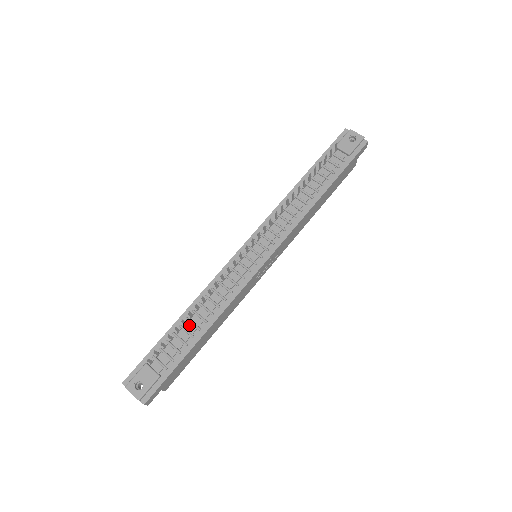
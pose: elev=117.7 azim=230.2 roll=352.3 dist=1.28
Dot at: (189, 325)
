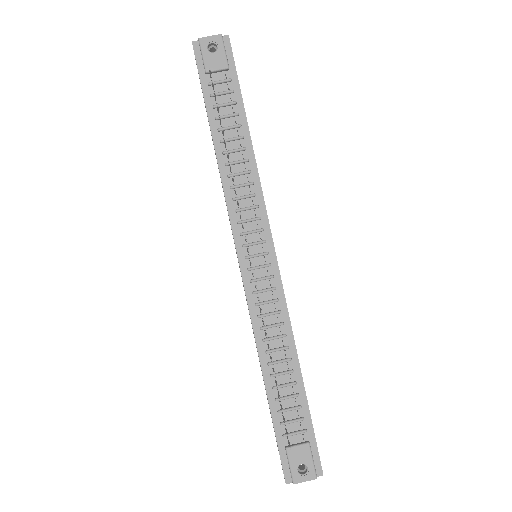
Dot at: (280, 378)
